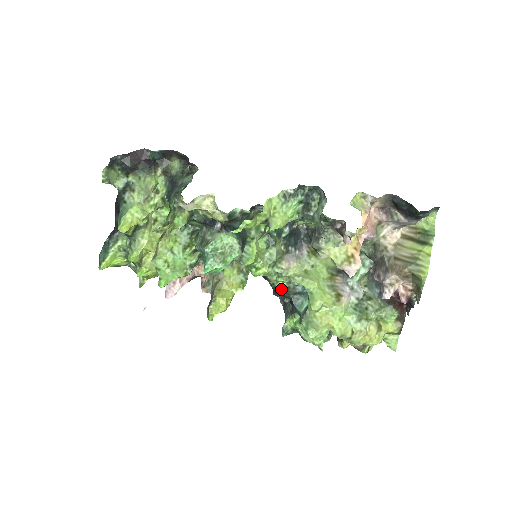
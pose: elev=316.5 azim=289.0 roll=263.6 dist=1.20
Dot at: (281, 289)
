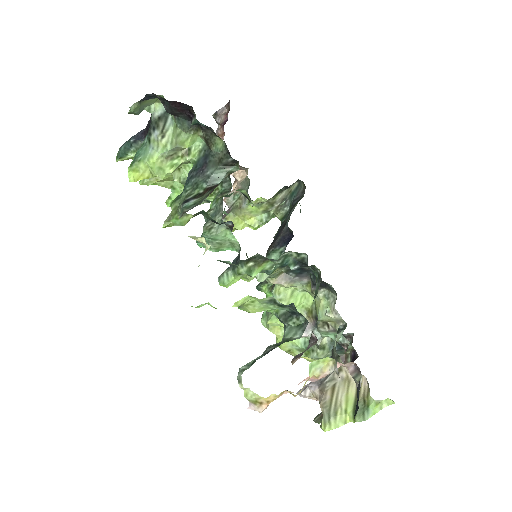
Dot at: occluded
